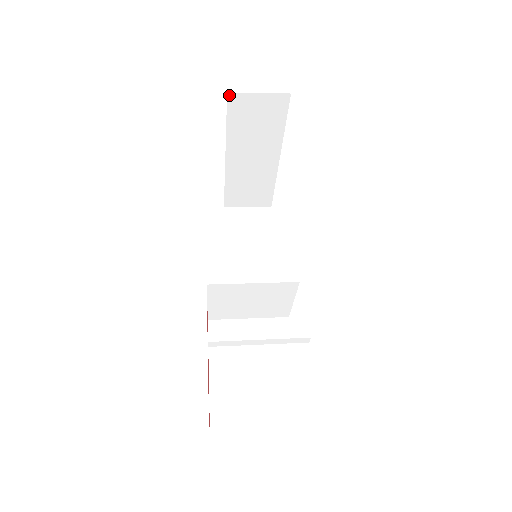
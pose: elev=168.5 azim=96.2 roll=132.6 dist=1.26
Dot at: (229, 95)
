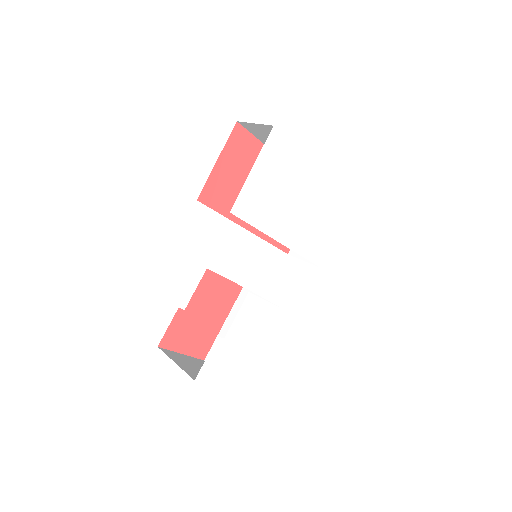
Dot at: (240, 123)
